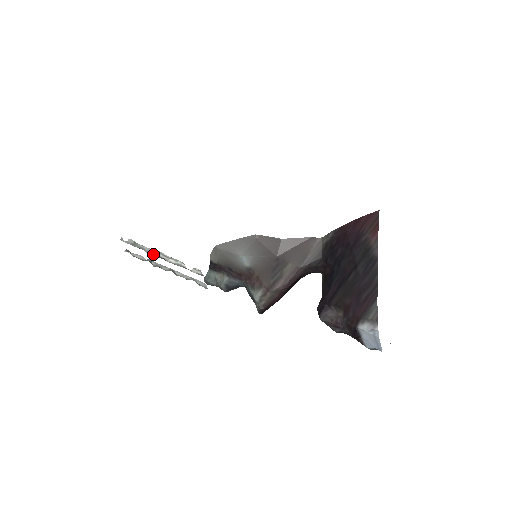
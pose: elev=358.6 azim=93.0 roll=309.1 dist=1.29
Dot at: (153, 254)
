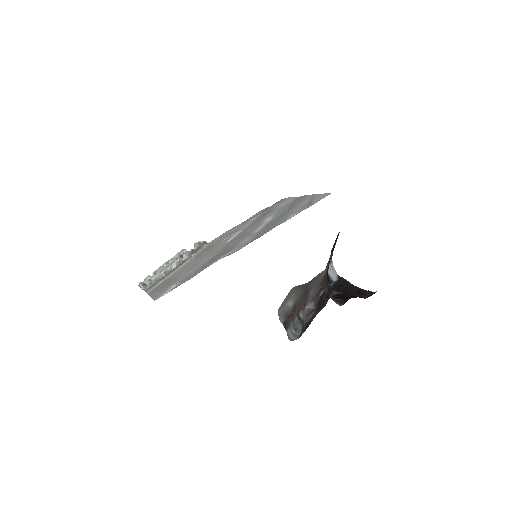
Dot at: (163, 275)
